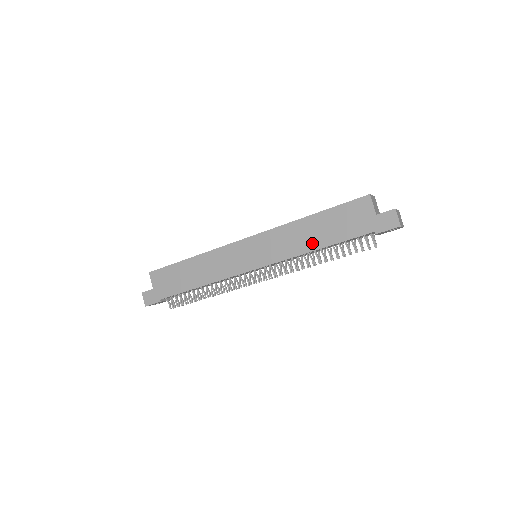
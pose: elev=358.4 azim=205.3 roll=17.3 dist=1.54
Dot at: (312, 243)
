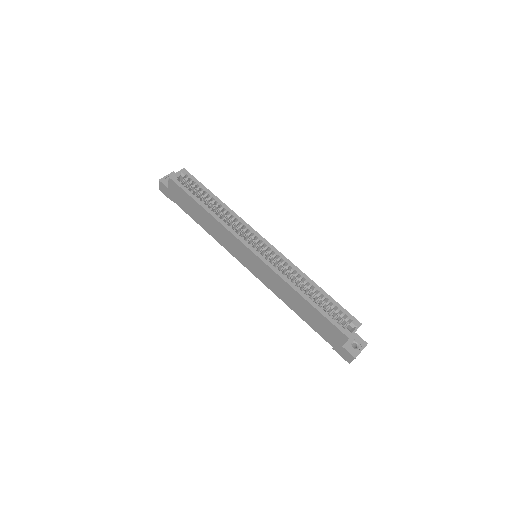
Dot at: (292, 306)
